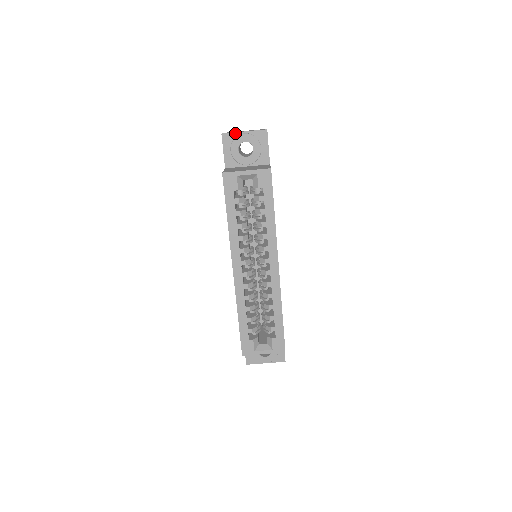
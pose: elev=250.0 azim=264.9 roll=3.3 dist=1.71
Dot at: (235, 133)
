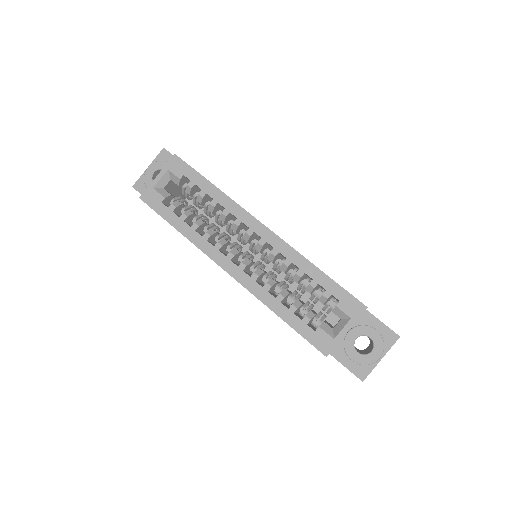
Dot at: (142, 176)
